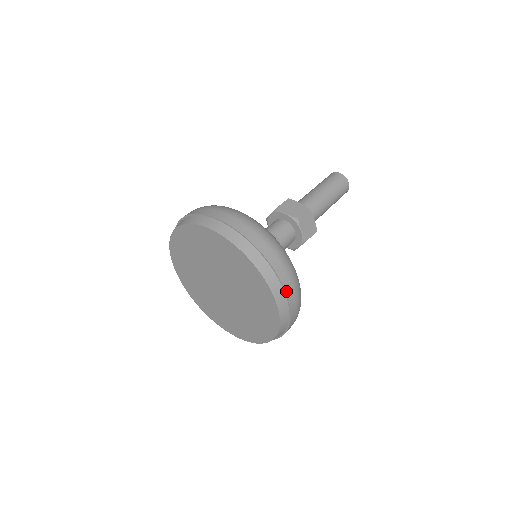
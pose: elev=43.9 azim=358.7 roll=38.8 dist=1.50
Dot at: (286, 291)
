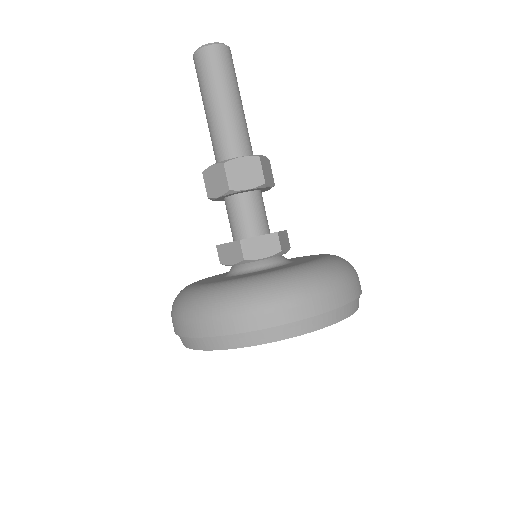
Dot at: (361, 291)
